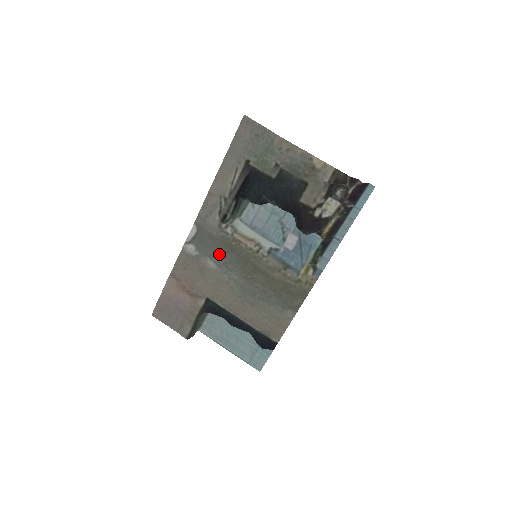
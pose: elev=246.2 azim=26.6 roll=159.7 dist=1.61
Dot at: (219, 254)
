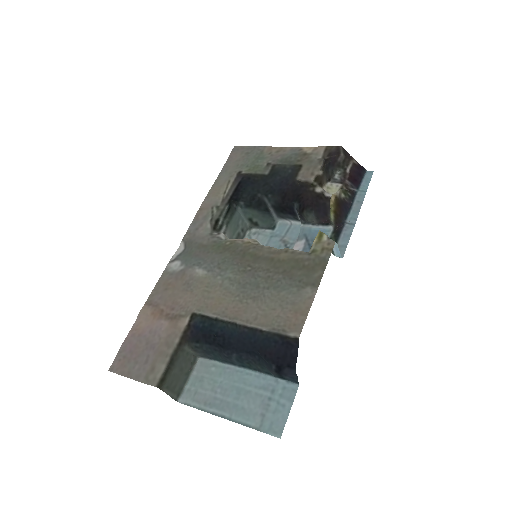
Dot at: (210, 258)
